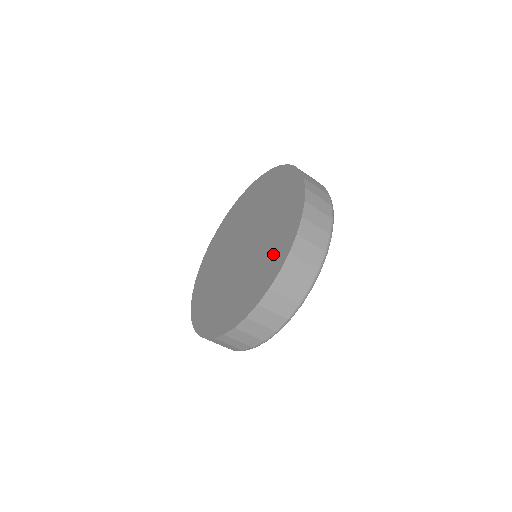
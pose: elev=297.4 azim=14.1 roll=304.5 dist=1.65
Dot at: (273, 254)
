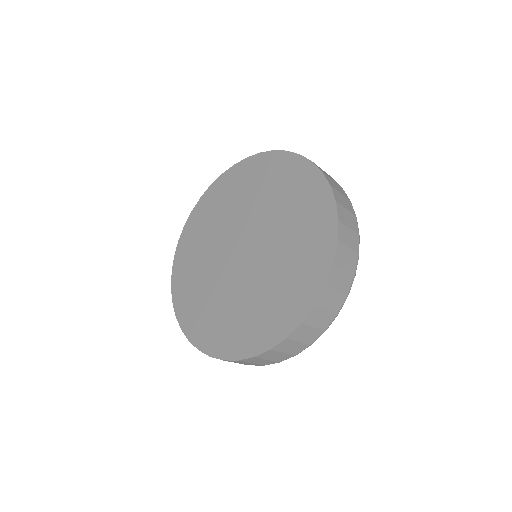
Dot at: (301, 195)
